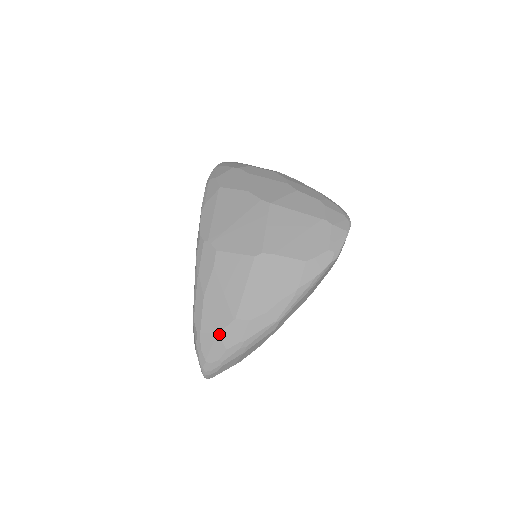
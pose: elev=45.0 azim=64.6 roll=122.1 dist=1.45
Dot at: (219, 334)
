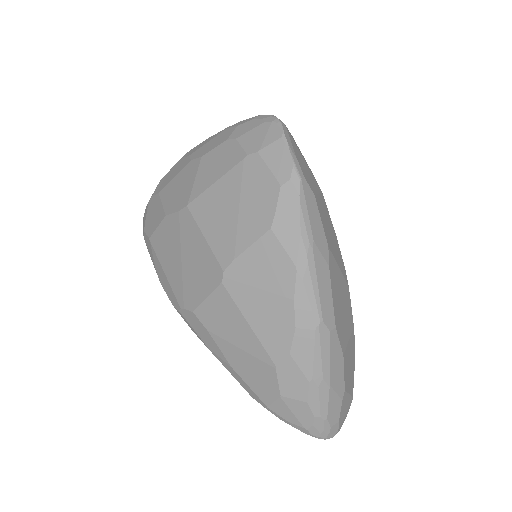
Dot at: (281, 395)
